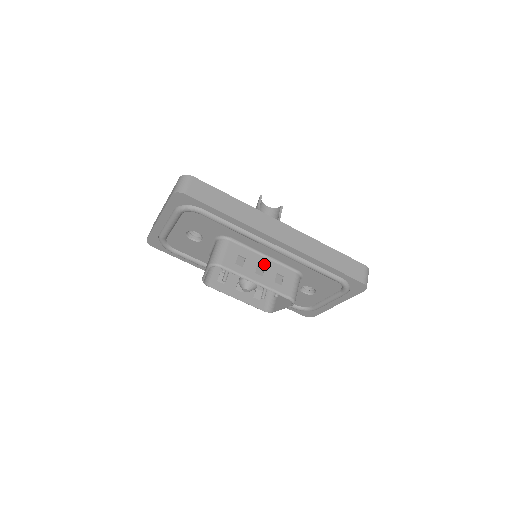
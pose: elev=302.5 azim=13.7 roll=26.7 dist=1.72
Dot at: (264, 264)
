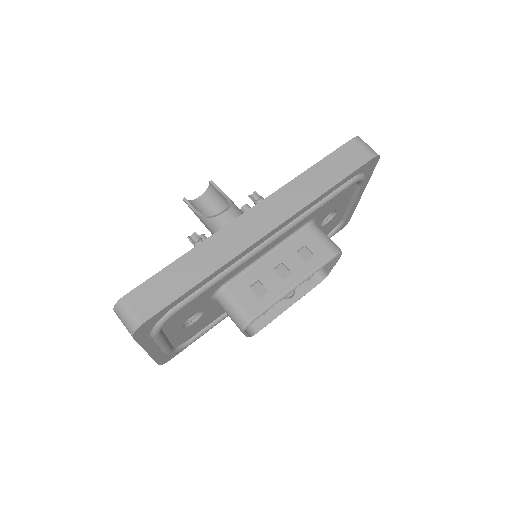
Dot at: (277, 261)
